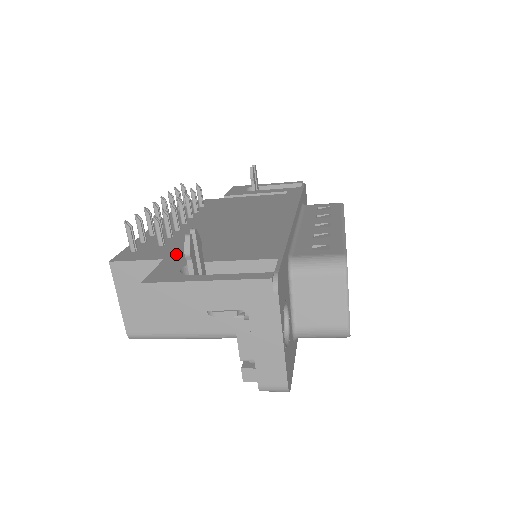
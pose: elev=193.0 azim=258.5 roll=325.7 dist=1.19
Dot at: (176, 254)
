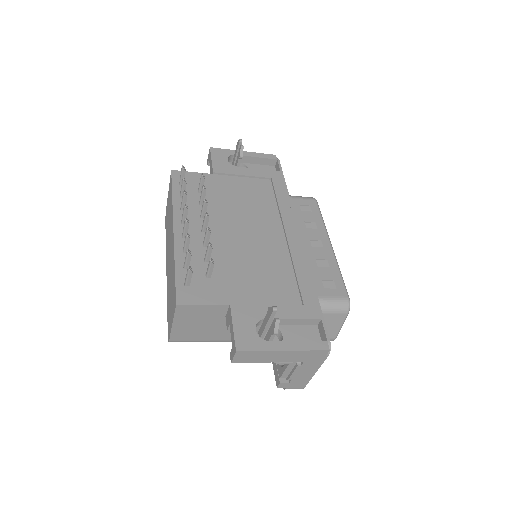
Dot at: (233, 297)
